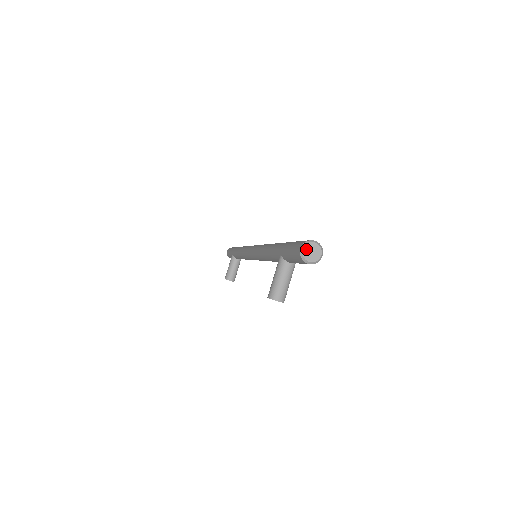
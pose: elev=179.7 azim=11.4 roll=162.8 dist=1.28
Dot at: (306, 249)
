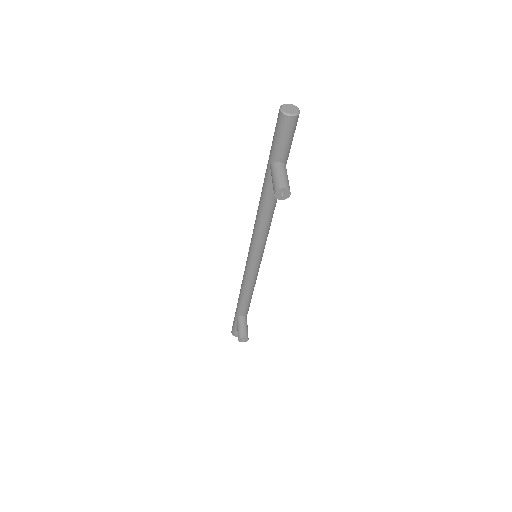
Dot at: (284, 108)
